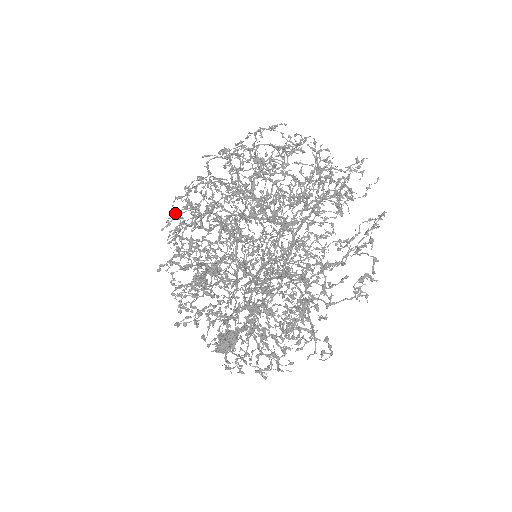
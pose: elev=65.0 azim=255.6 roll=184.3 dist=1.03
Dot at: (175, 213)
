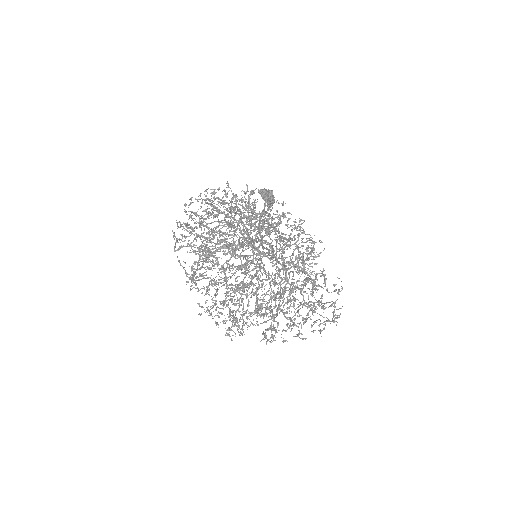
Dot at: (204, 288)
